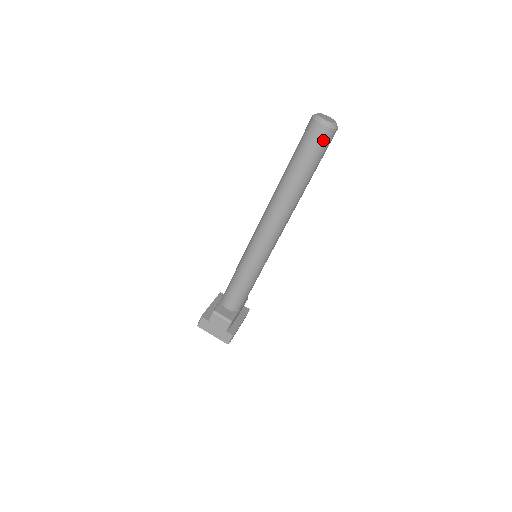
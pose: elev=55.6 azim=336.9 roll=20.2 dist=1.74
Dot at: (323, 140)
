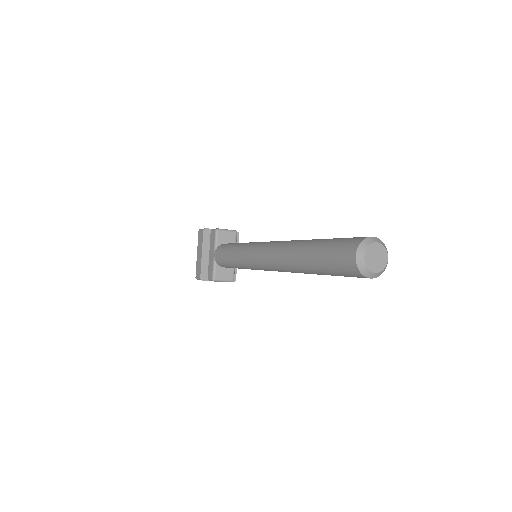
Dot at: occluded
